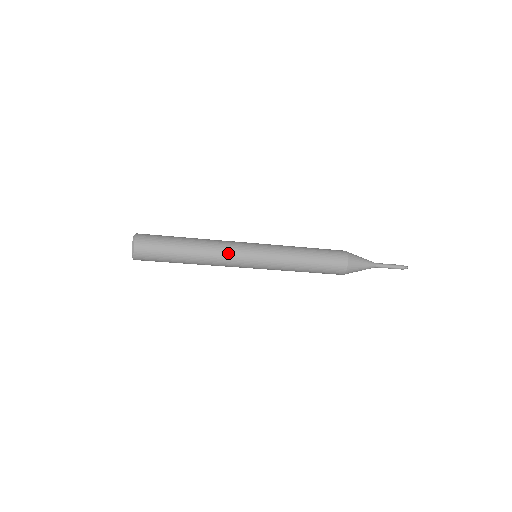
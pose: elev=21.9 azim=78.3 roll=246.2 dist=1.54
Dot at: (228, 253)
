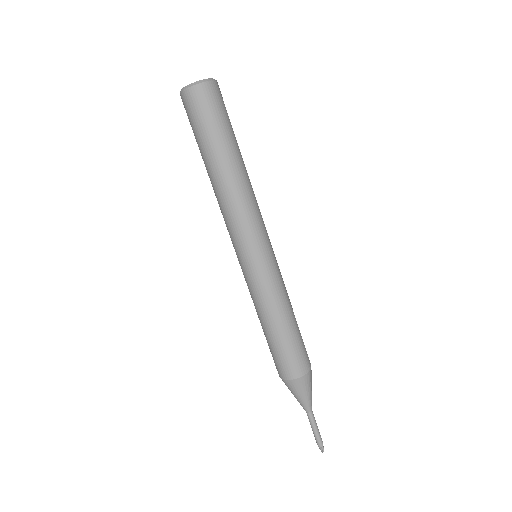
Dot at: (250, 216)
